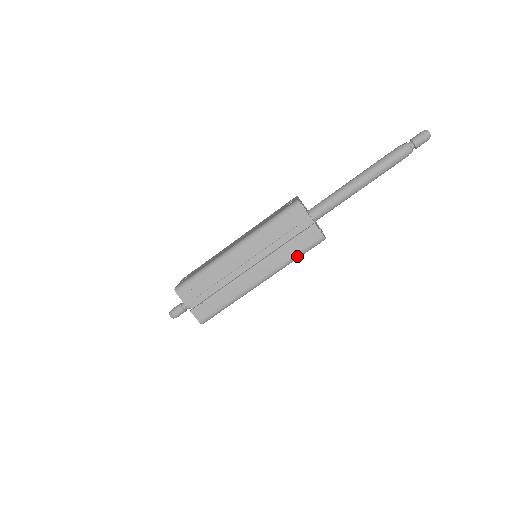
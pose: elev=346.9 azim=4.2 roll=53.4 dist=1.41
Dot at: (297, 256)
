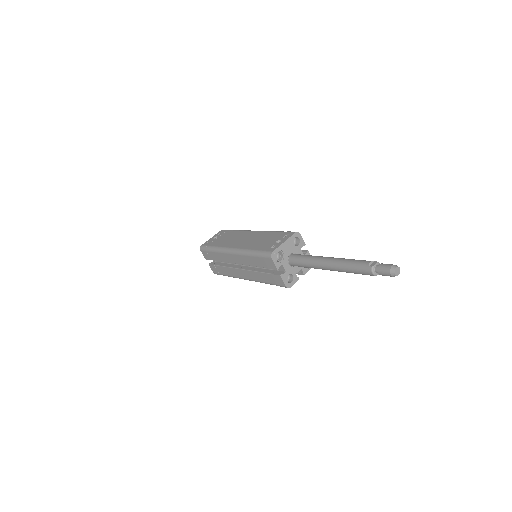
Dot at: occluded
